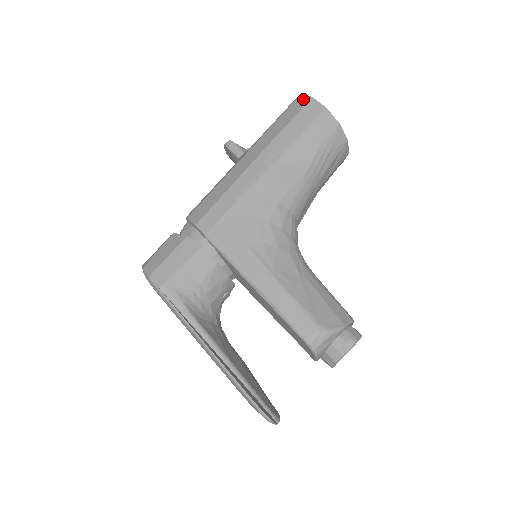
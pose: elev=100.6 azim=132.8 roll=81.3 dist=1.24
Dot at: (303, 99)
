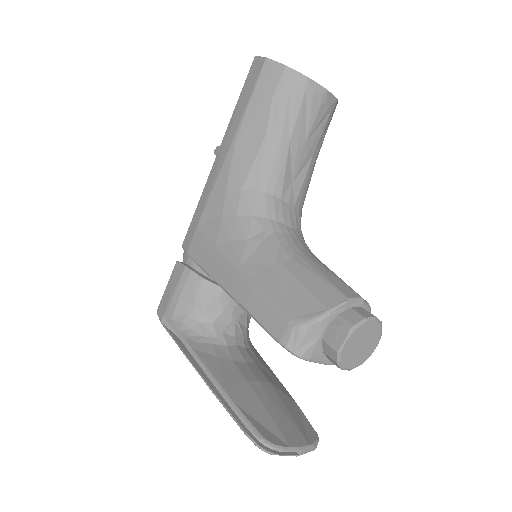
Dot at: occluded
